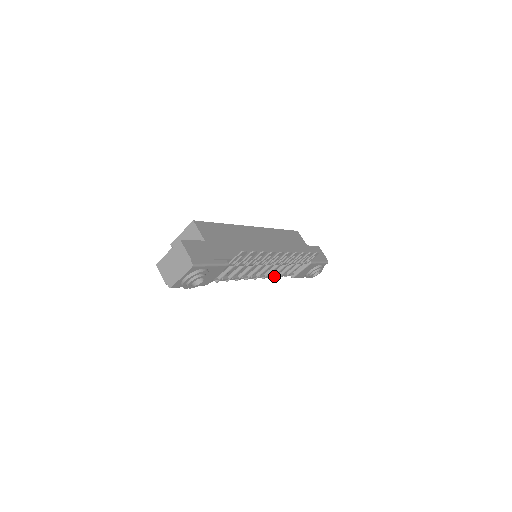
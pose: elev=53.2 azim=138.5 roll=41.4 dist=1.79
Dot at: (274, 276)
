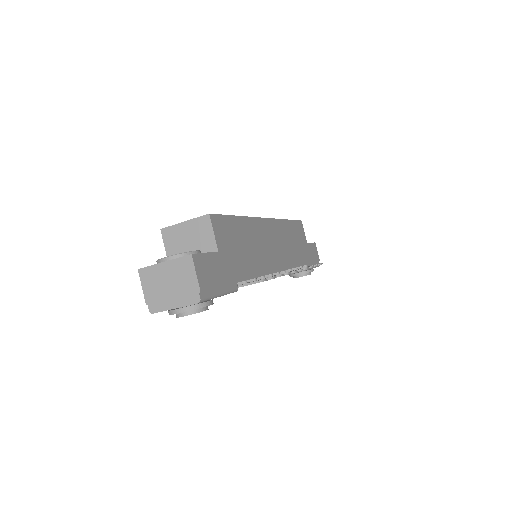
Dot at: occluded
